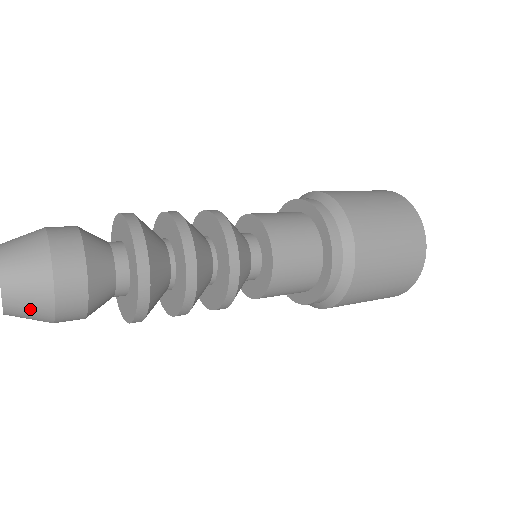
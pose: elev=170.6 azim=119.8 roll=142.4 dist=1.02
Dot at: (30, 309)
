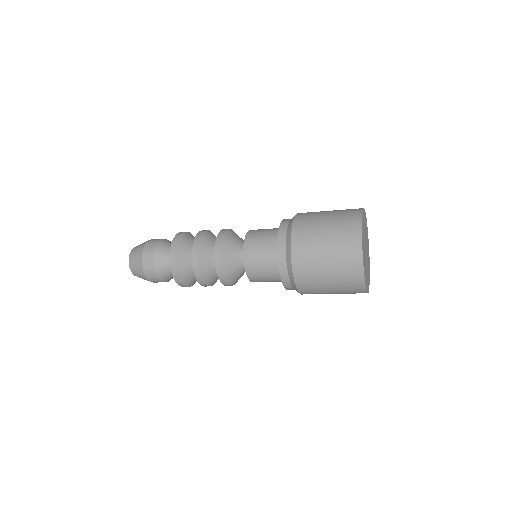
Dot at: (138, 274)
